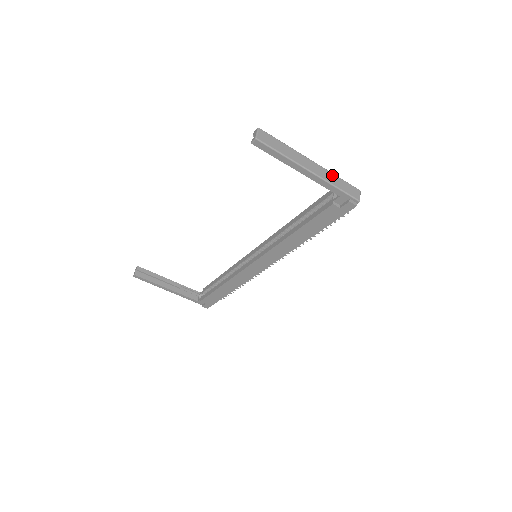
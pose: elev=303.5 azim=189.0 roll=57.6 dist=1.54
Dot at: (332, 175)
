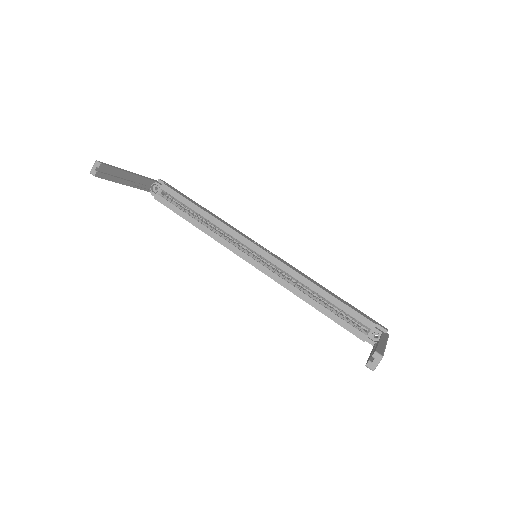
Dot at: occluded
